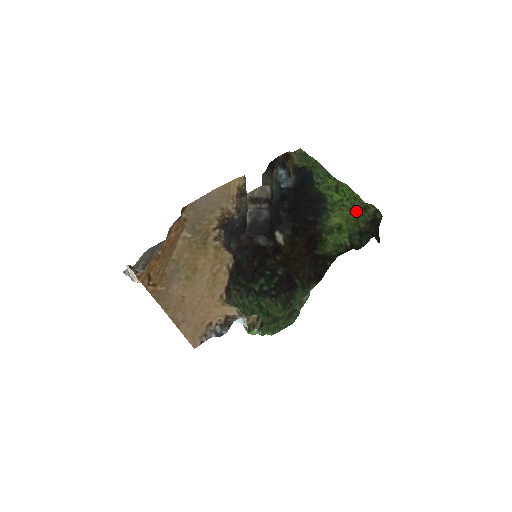
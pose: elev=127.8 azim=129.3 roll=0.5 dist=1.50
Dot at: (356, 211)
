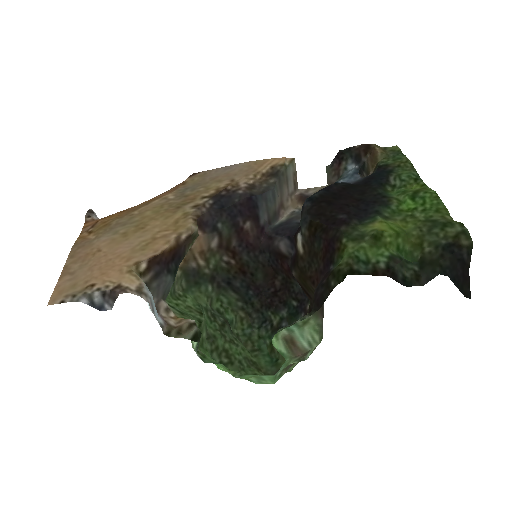
Dot at: (427, 226)
